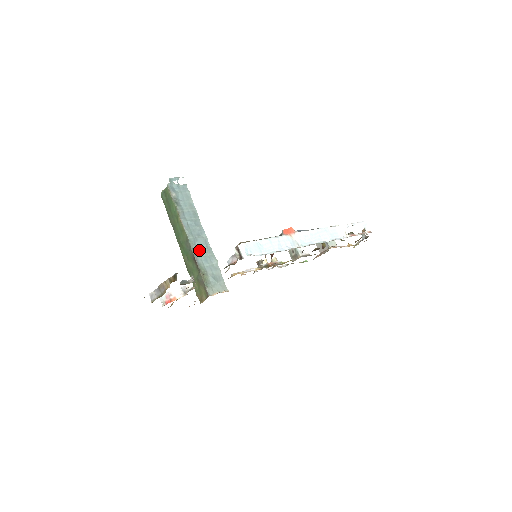
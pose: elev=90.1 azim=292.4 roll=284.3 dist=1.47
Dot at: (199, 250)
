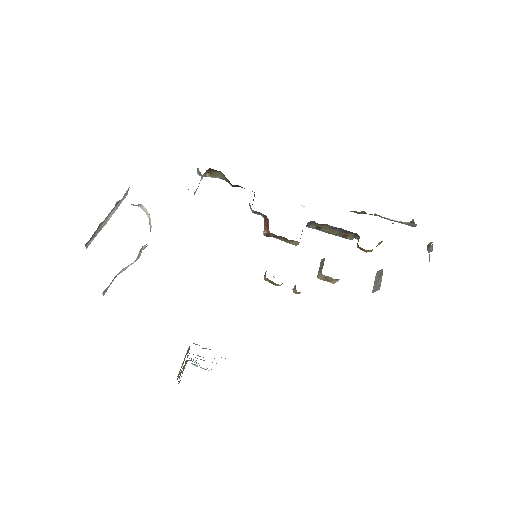
Dot at: occluded
